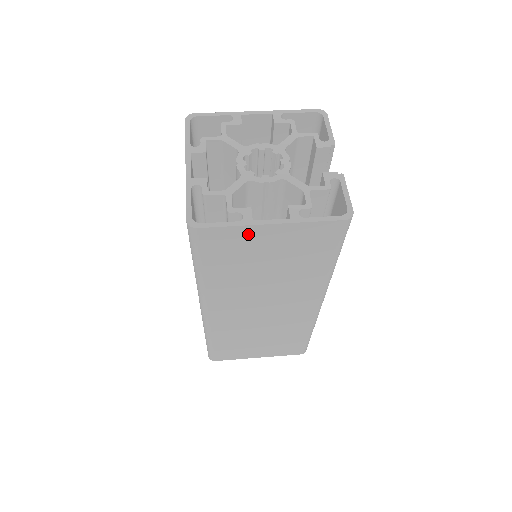
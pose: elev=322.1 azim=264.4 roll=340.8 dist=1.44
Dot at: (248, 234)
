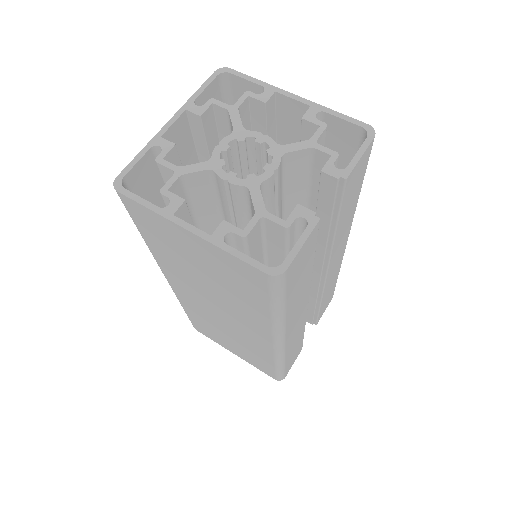
Dot at: (169, 227)
